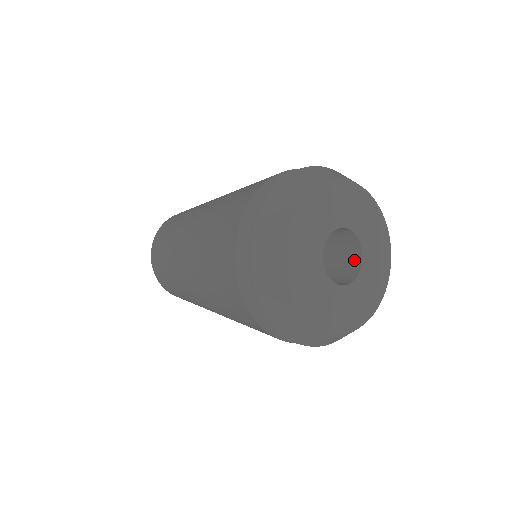
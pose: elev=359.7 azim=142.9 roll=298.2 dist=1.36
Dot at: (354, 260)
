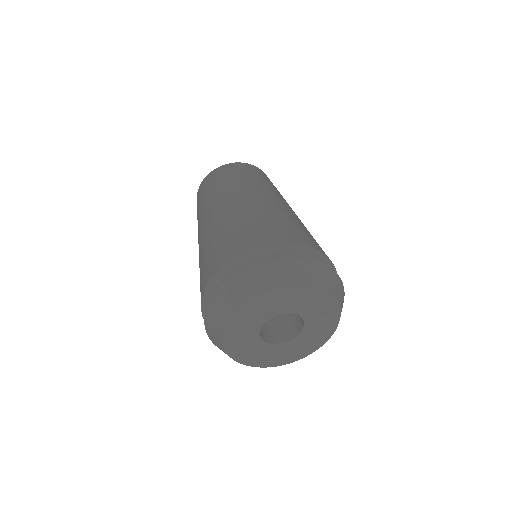
Dot at: occluded
